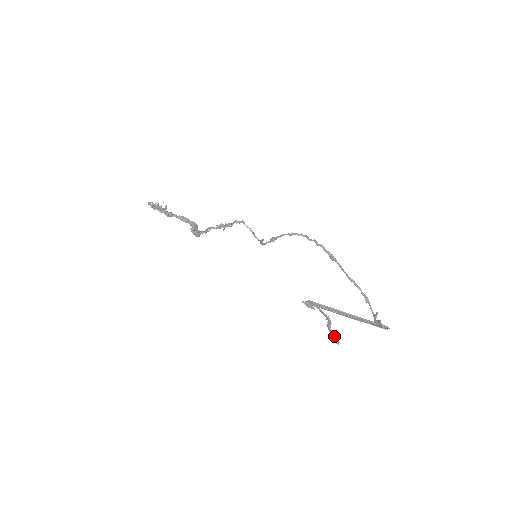
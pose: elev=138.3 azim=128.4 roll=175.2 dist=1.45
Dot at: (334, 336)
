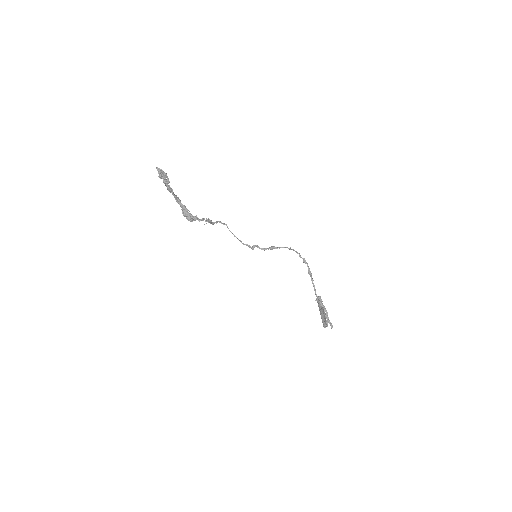
Dot at: (331, 323)
